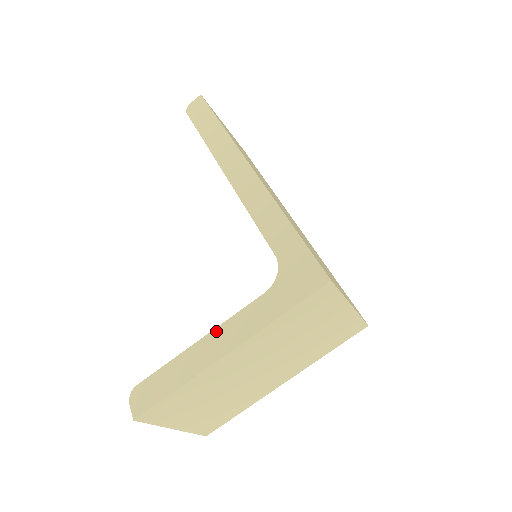
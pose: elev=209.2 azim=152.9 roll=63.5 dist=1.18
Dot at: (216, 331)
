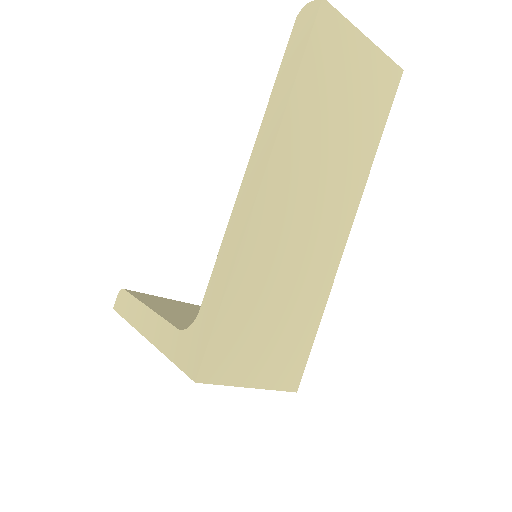
Dot at: (153, 314)
